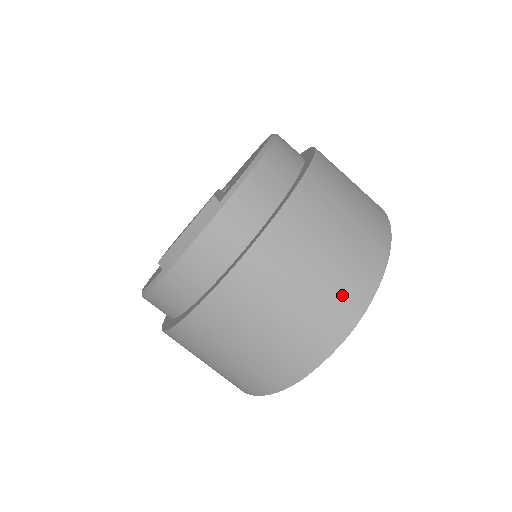
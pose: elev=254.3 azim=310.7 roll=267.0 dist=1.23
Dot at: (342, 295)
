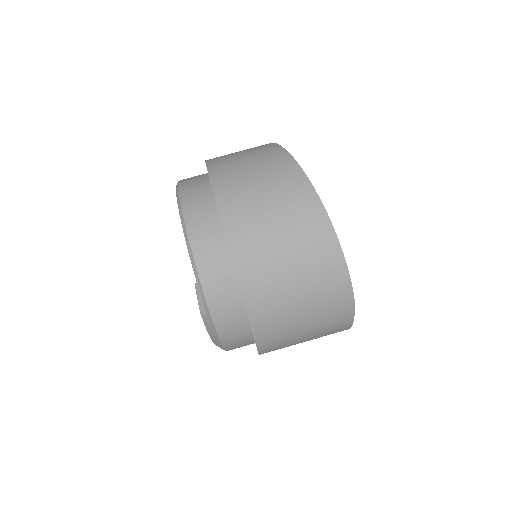
Dot at: (327, 290)
